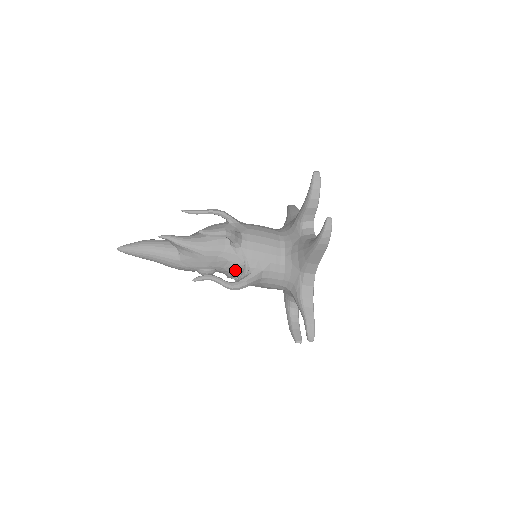
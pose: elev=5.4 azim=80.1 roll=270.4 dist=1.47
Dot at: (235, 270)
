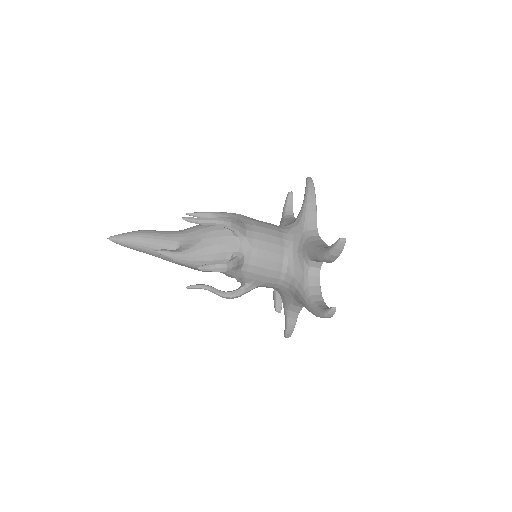
Dot at: (231, 277)
